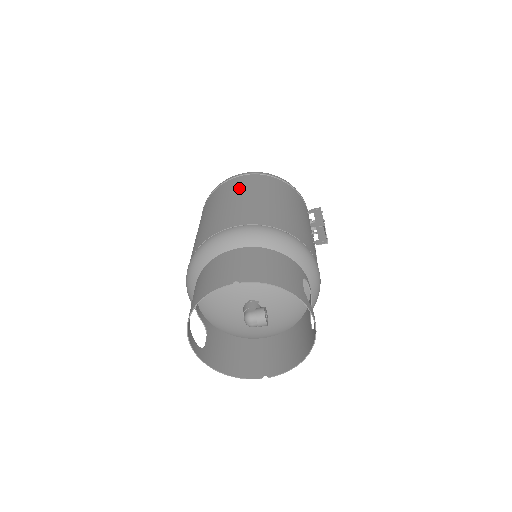
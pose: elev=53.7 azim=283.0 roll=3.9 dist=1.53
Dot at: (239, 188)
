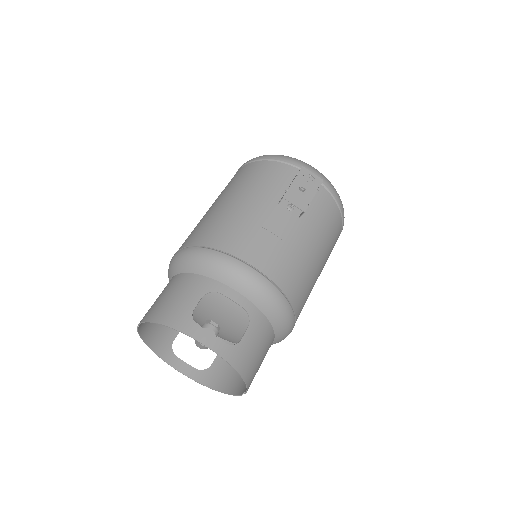
Dot at: occluded
